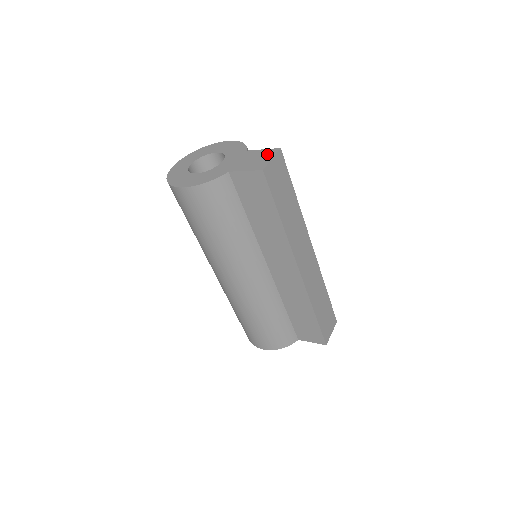
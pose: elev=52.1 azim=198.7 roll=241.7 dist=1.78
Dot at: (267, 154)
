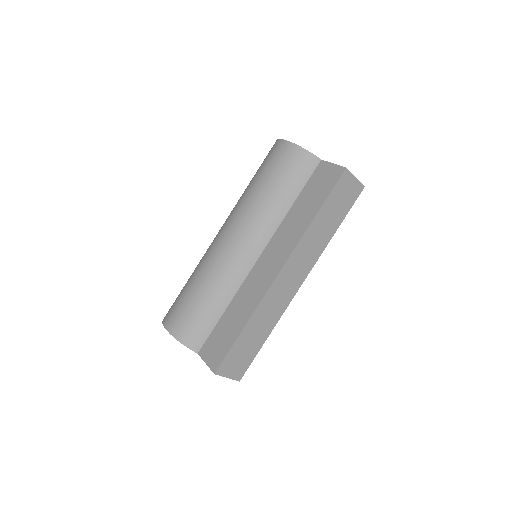
Dot at: occluded
